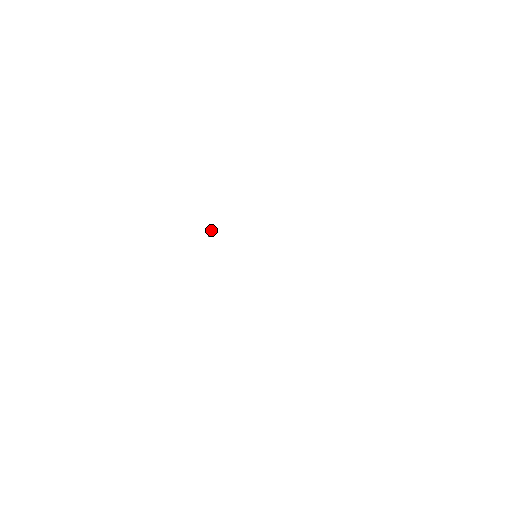
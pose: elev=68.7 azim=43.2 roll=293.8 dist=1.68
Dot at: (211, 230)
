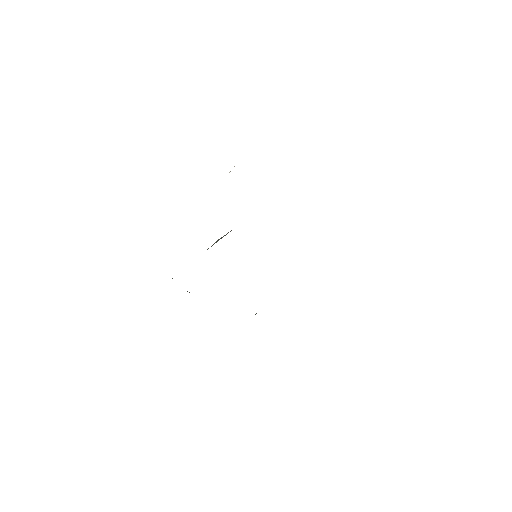
Dot at: occluded
